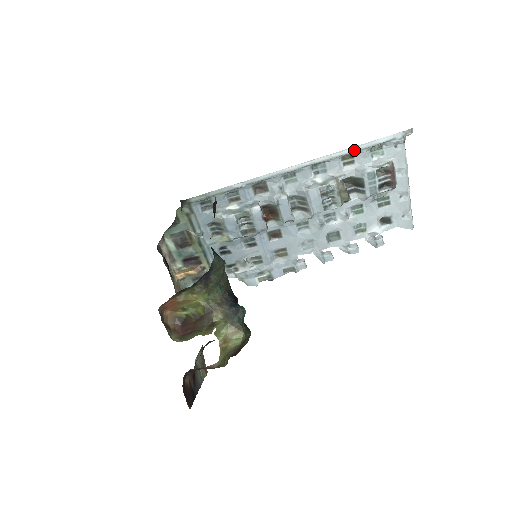
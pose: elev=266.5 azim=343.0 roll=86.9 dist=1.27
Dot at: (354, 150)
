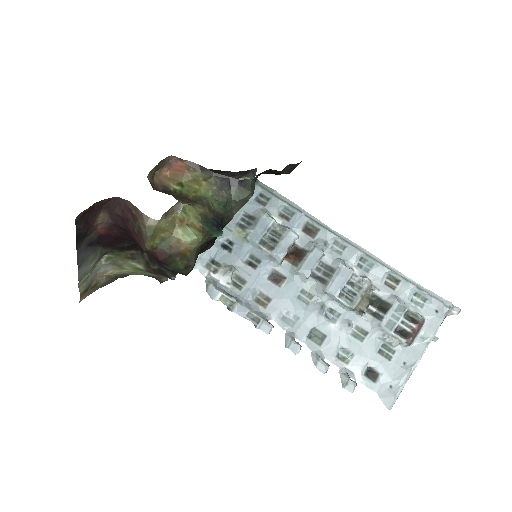
Dot at: (404, 277)
